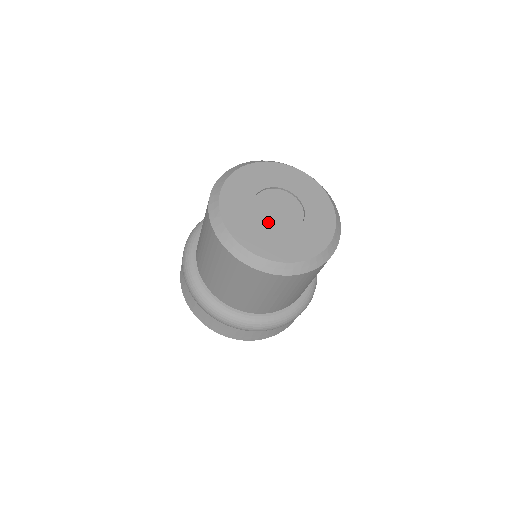
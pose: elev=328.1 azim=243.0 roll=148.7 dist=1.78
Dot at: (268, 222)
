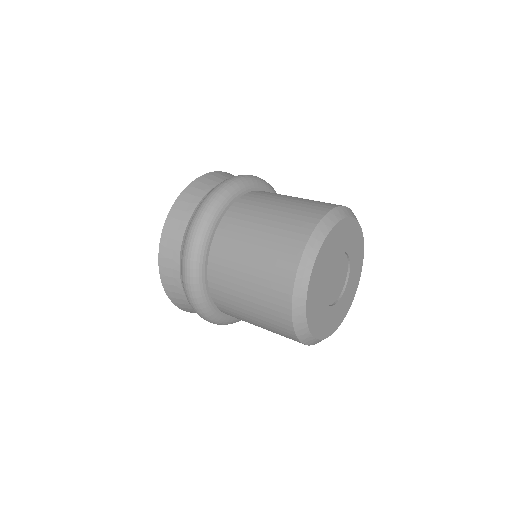
Dot at: (333, 297)
